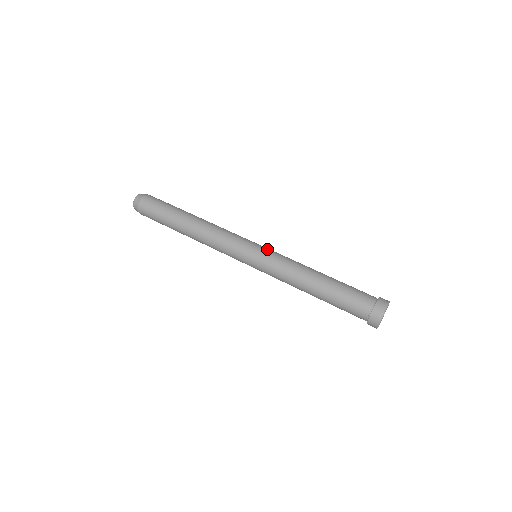
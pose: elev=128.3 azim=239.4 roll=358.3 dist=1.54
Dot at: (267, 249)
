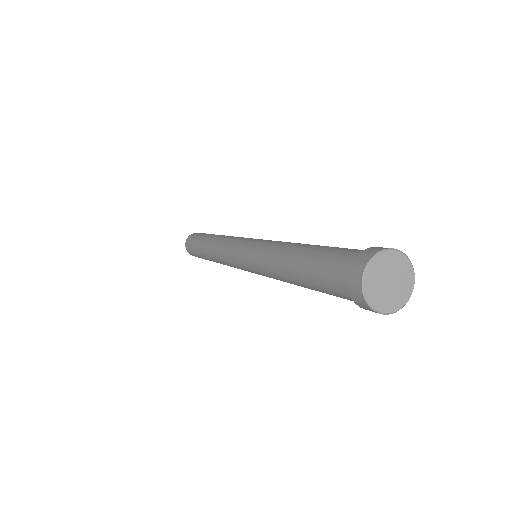
Dot at: occluded
